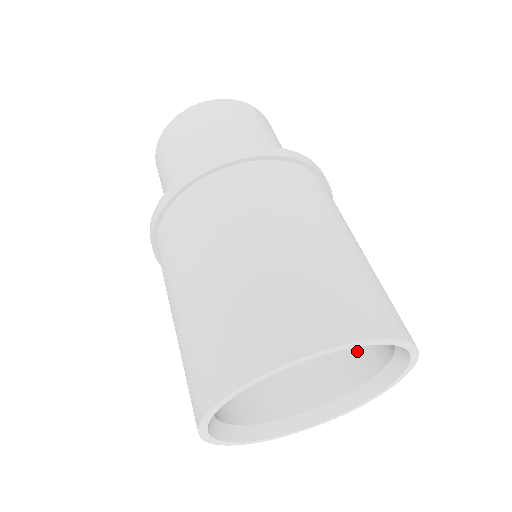
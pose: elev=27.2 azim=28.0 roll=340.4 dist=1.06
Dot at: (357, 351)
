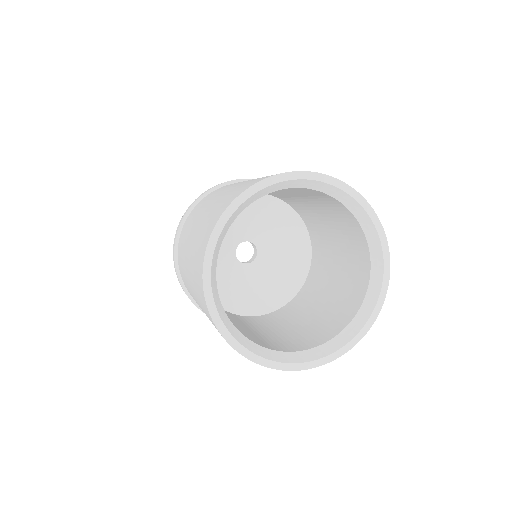
Dot at: (350, 232)
